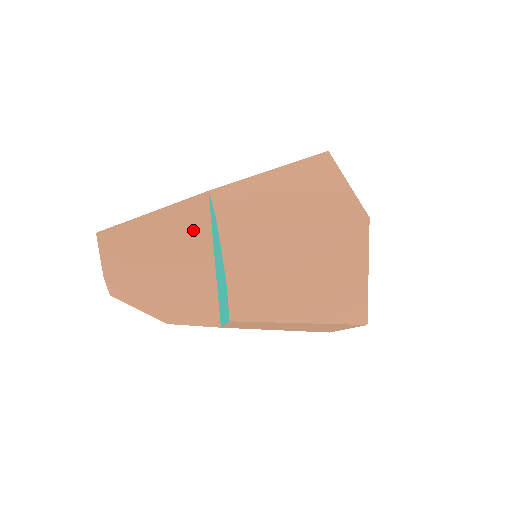
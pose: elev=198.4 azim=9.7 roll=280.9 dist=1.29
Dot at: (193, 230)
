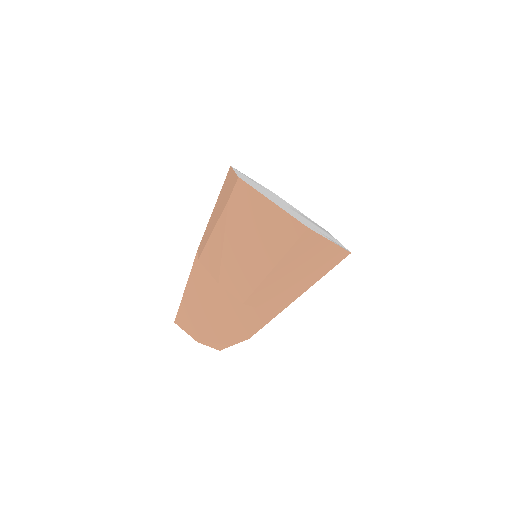
Dot at: (210, 276)
